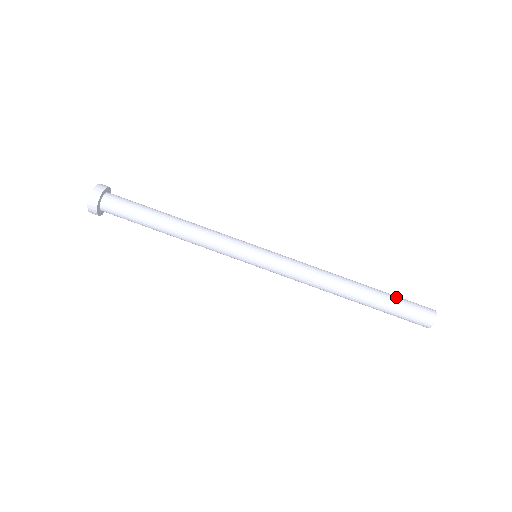
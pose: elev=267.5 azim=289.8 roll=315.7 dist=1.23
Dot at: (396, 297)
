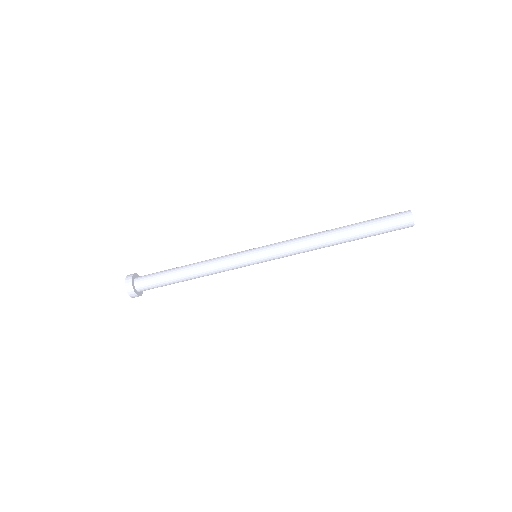
Dot at: (373, 219)
